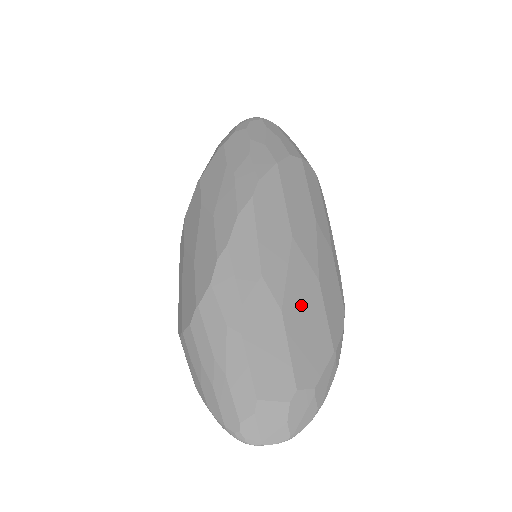
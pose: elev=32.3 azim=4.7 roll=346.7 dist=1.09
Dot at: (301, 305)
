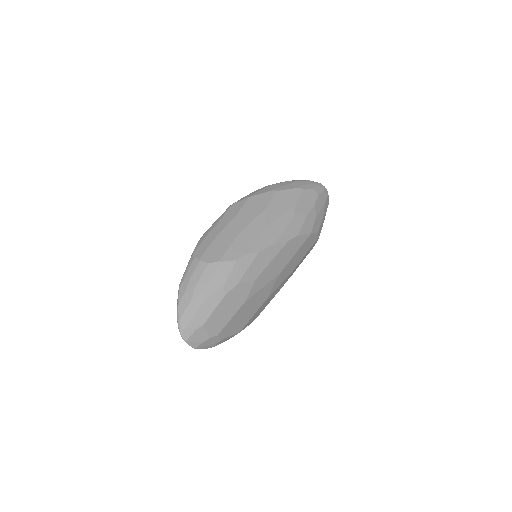
Dot at: (252, 304)
